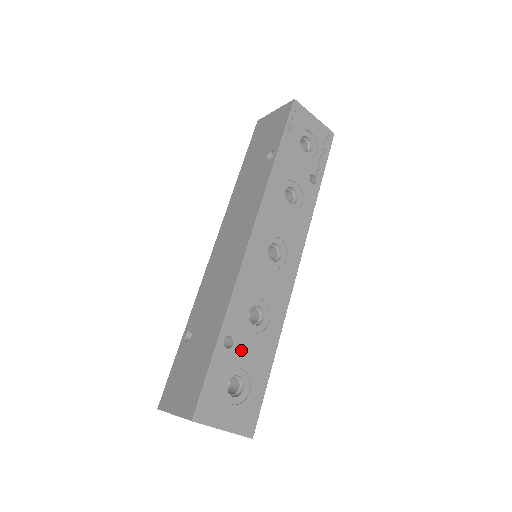
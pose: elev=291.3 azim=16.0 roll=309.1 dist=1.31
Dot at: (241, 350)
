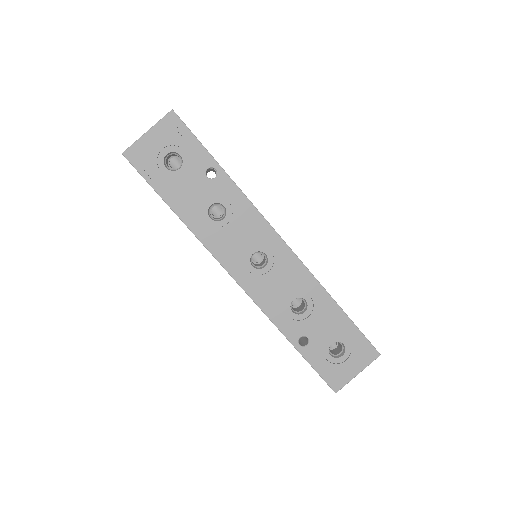
Dot at: (315, 334)
